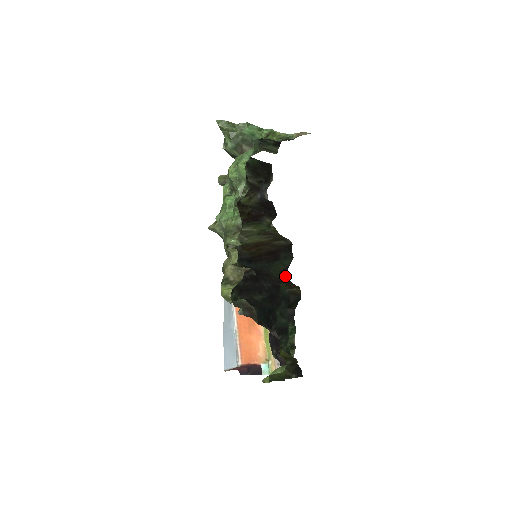
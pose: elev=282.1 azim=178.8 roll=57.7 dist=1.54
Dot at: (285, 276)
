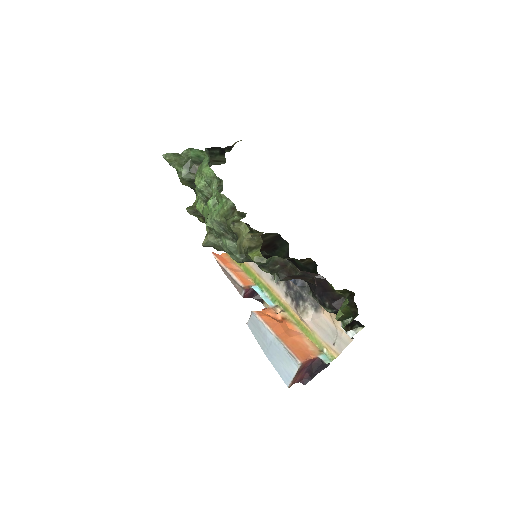
Dot at: occluded
